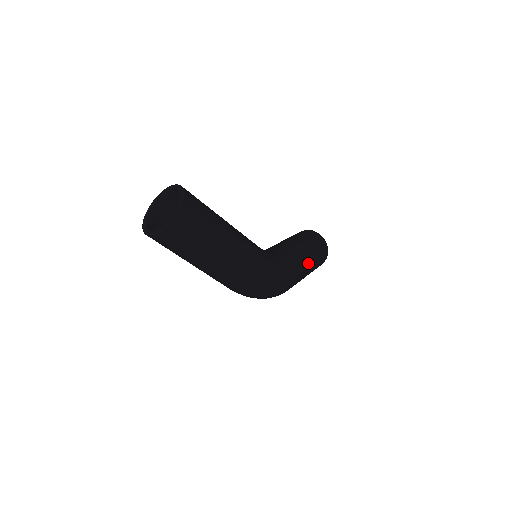
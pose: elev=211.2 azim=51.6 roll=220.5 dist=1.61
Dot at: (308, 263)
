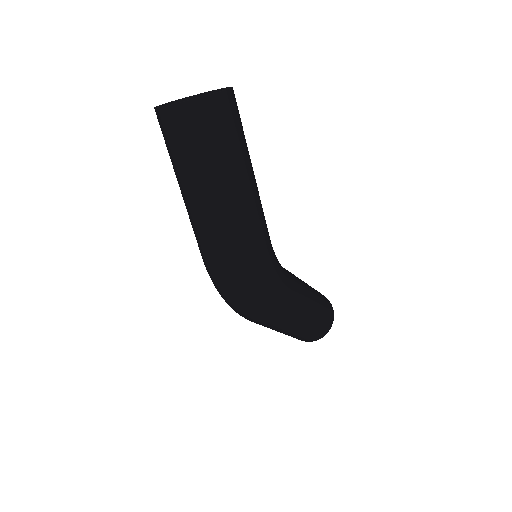
Dot at: (307, 313)
